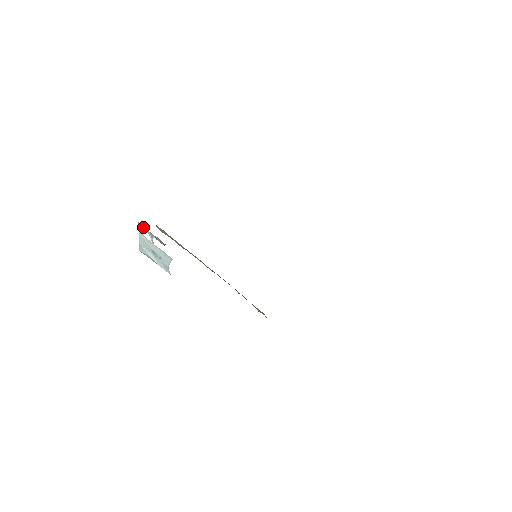
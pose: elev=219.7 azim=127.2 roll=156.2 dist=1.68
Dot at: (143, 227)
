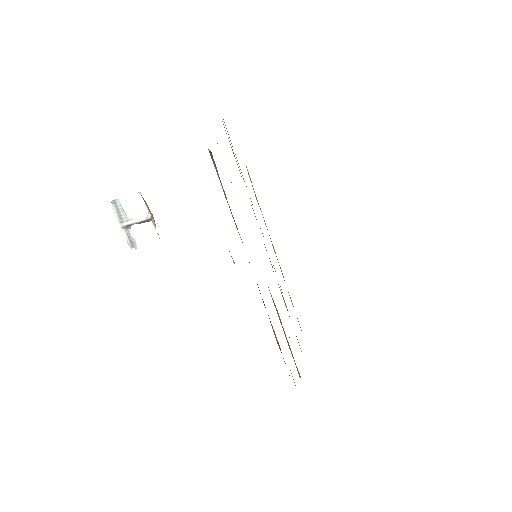
Dot at: (117, 209)
